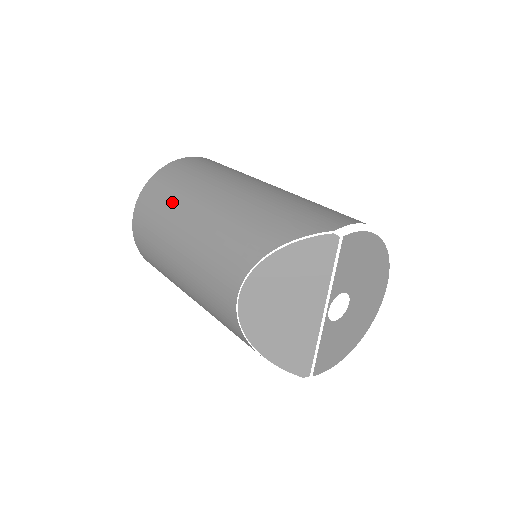
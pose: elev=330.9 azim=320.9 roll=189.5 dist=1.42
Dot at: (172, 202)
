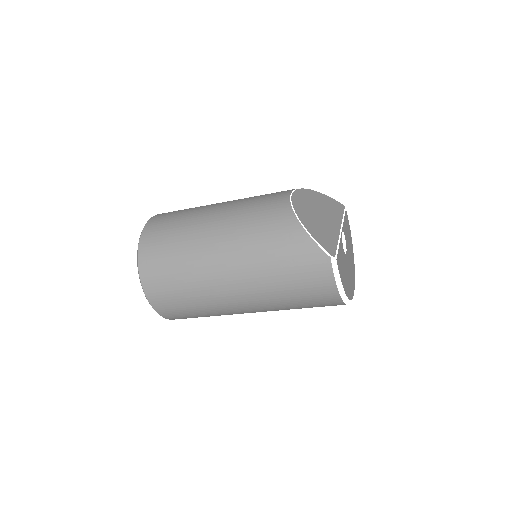
Dot at: occluded
